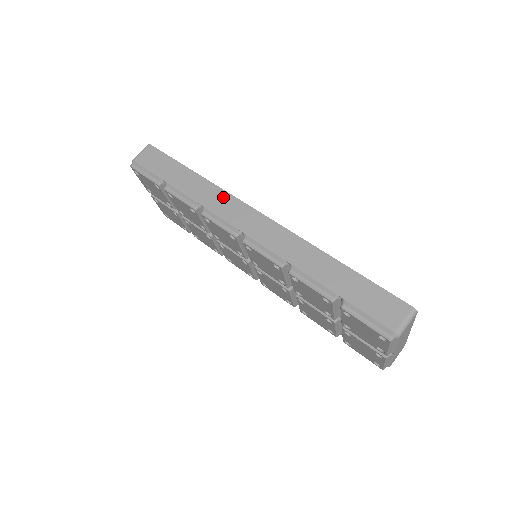
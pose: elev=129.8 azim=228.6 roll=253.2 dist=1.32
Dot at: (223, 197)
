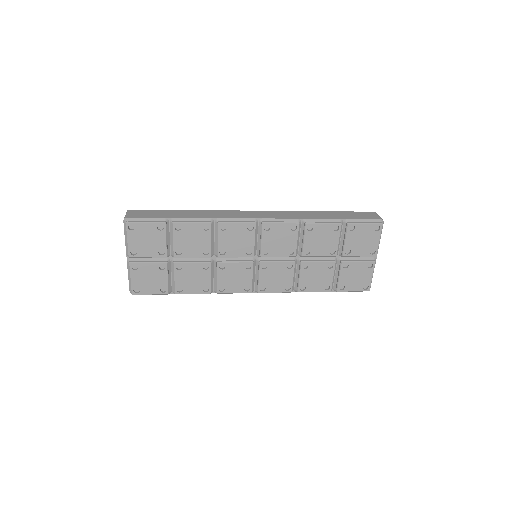
Dot at: (224, 212)
